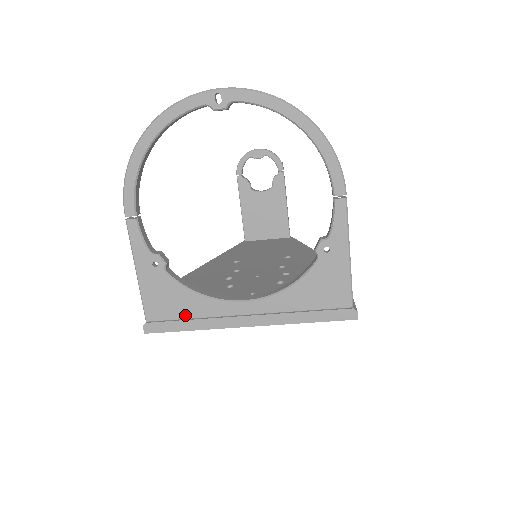
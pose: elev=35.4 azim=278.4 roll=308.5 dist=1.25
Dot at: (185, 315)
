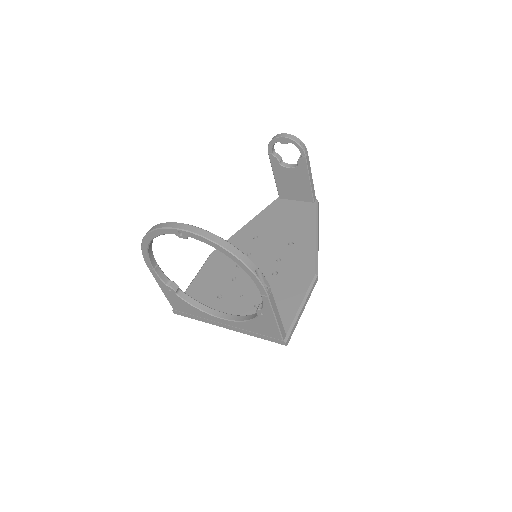
Dot at: (192, 314)
